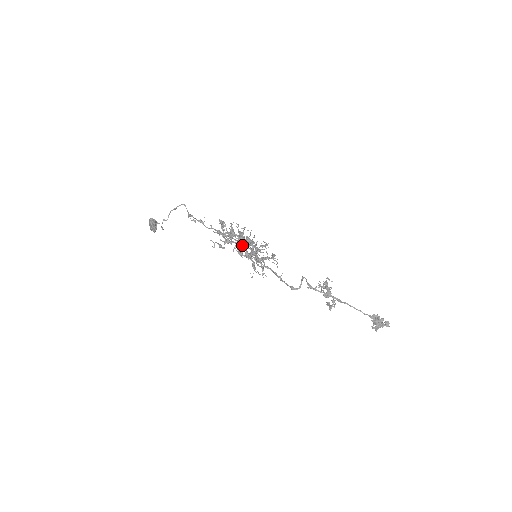
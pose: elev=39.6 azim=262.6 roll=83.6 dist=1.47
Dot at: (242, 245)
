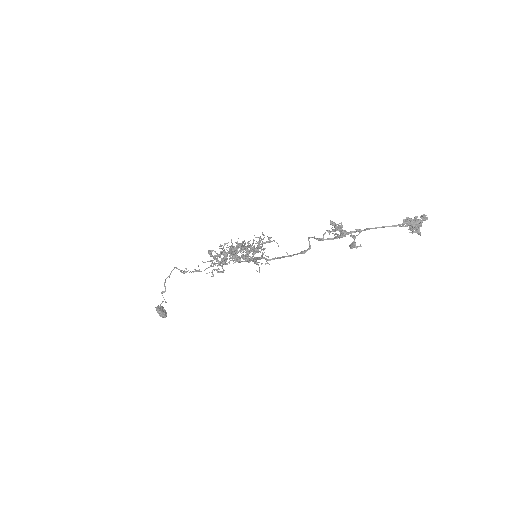
Dot at: (234, 252)
